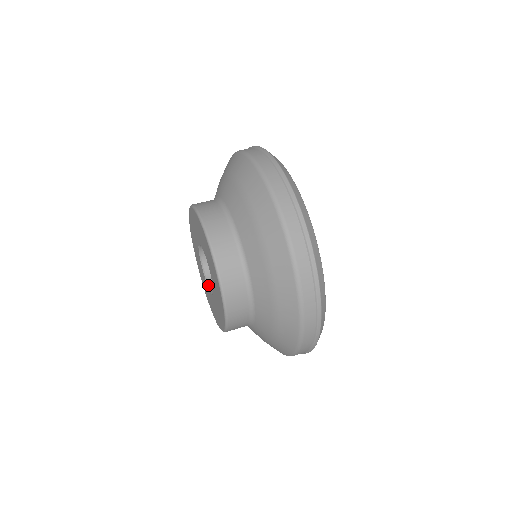
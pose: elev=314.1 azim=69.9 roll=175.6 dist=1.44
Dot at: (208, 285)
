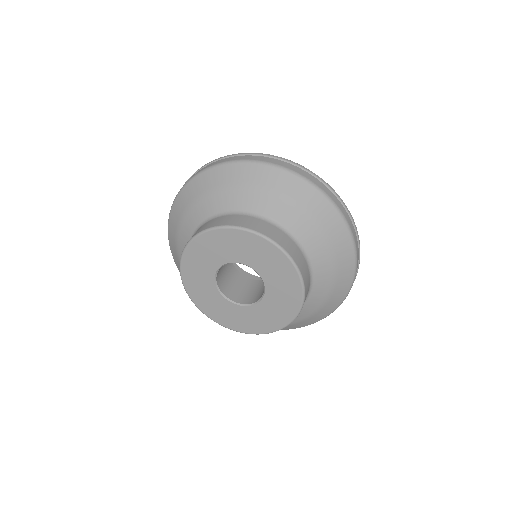
Dot at: (251, 304)
